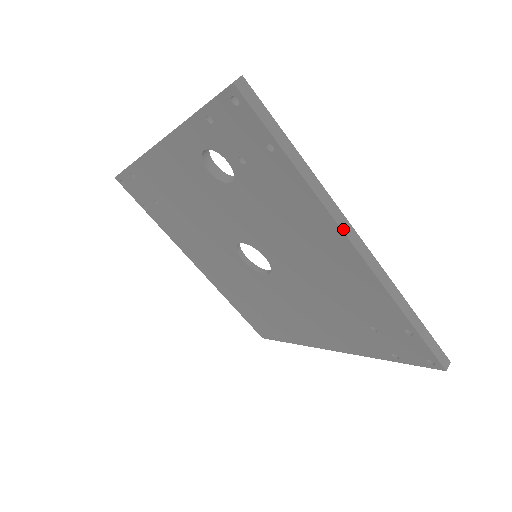
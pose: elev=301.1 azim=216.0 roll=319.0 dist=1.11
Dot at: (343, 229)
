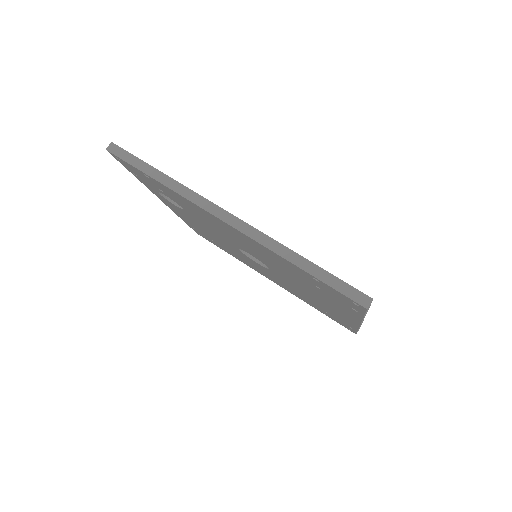
Dot at: (208, 210)
